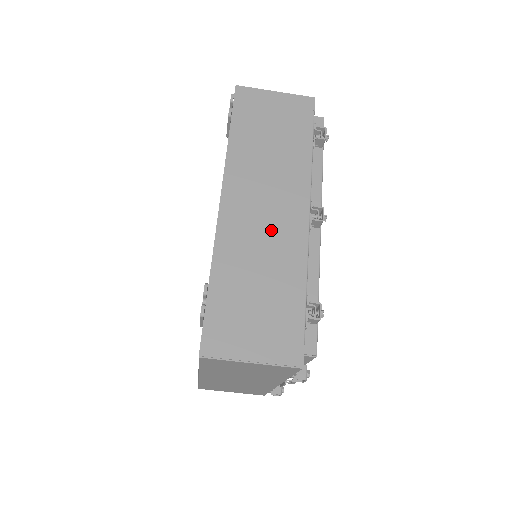
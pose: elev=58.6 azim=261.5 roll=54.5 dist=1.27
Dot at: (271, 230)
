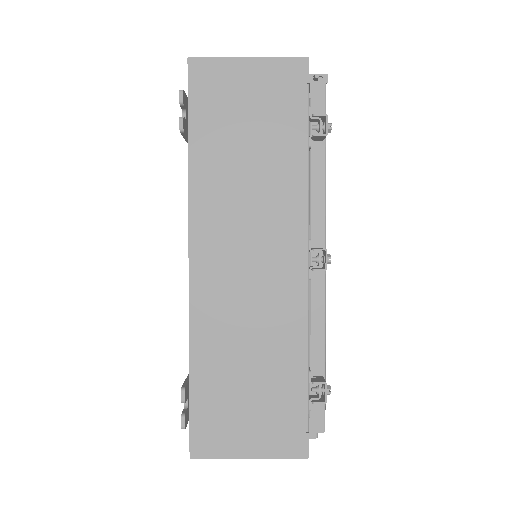
Dot at: (258, 291)
